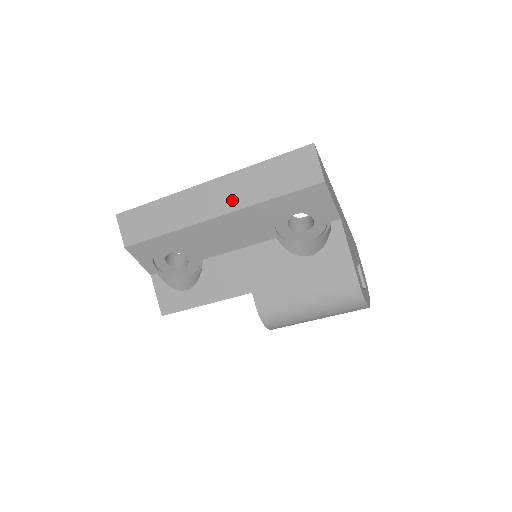
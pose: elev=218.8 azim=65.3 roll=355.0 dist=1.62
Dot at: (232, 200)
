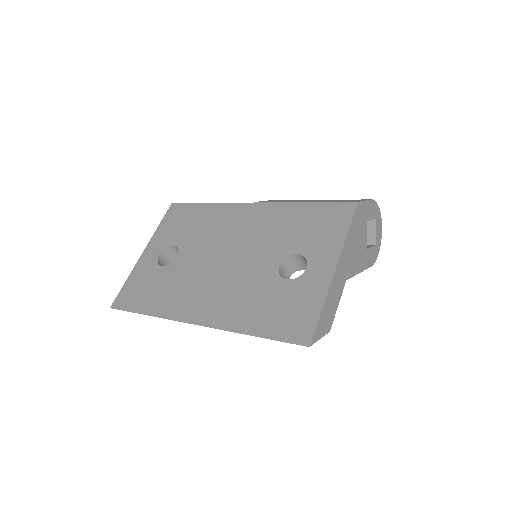
Dot at: occluded
